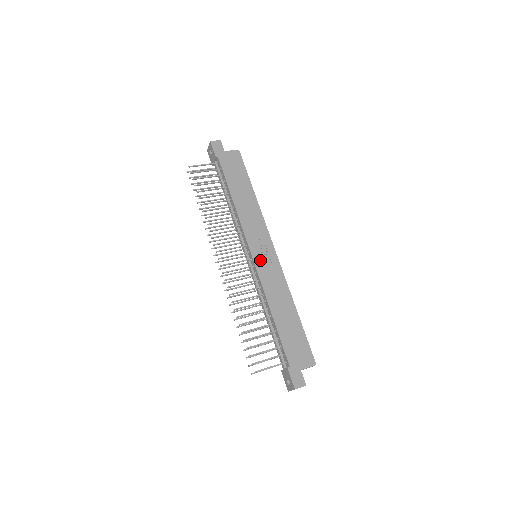
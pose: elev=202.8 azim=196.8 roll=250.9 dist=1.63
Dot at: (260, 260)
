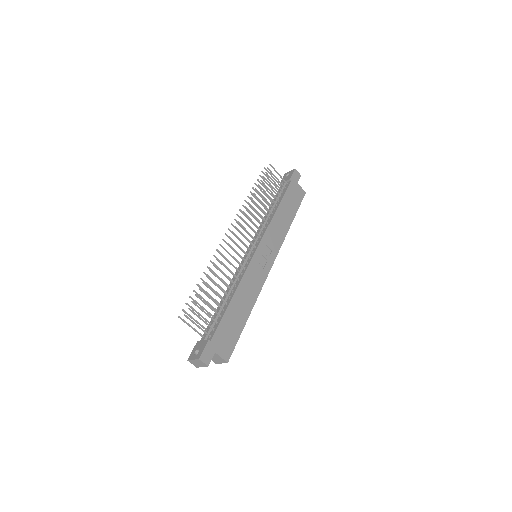
Dot at: (258, 259)
